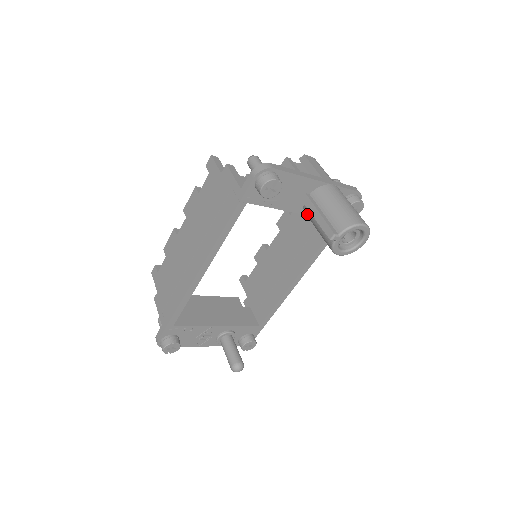
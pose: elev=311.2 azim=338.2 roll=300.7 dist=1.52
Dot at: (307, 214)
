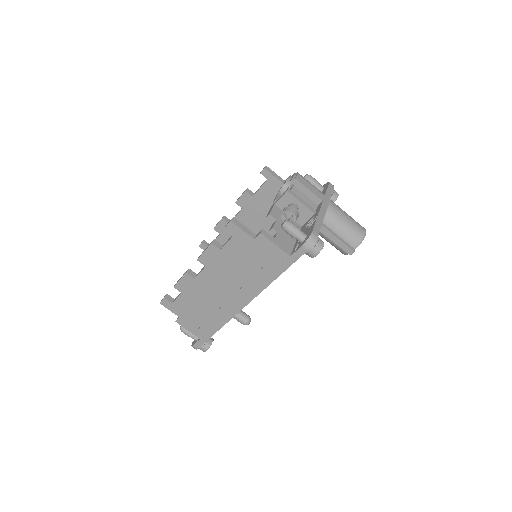
Dot at: occluded
